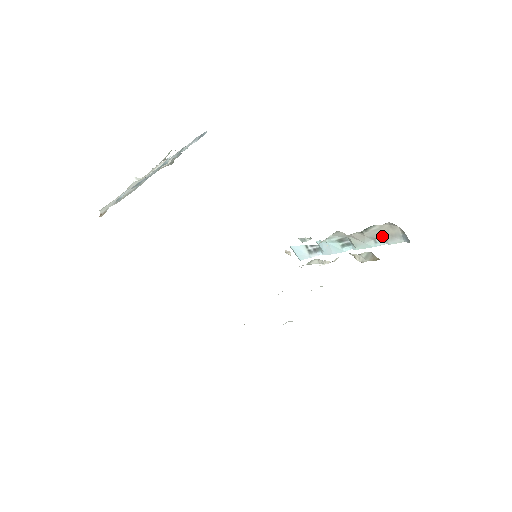
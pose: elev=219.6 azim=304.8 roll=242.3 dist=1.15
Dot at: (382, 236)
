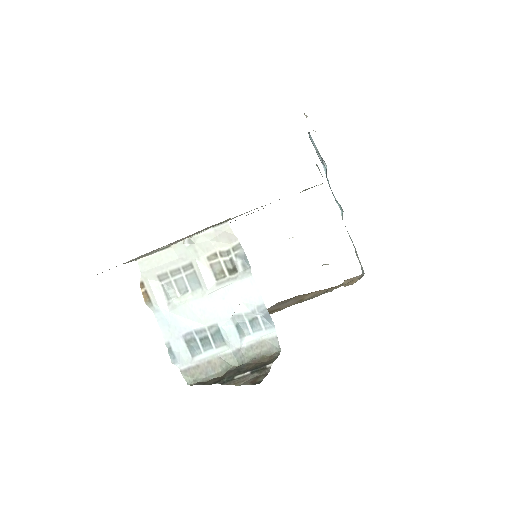
Dot at: (356, 251)
